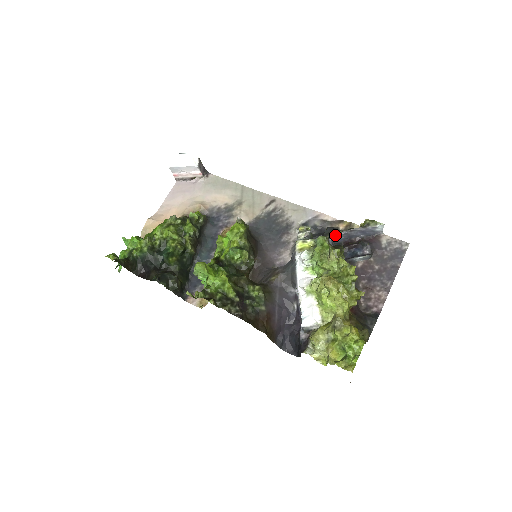
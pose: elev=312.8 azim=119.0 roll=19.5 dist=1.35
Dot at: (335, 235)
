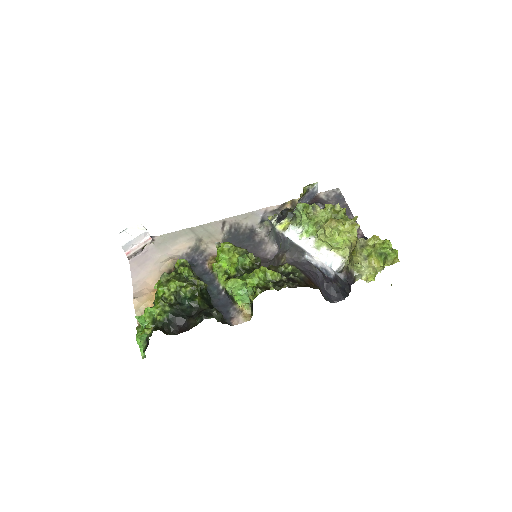
Dot at: (295, 208)
